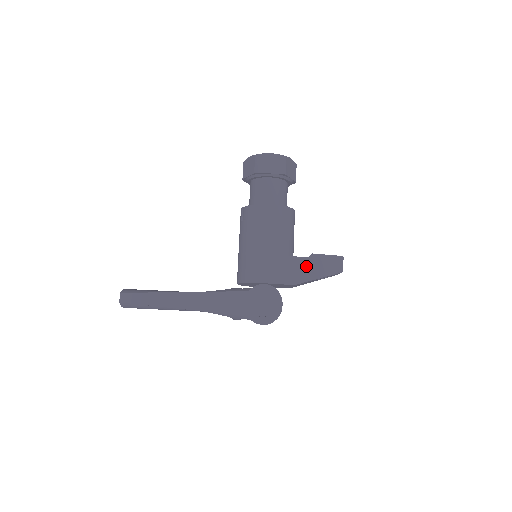
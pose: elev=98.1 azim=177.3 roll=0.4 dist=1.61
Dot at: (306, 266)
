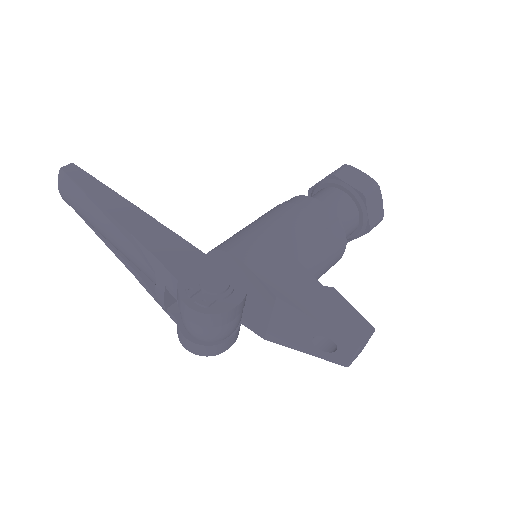
Dot at: (313, 292)
